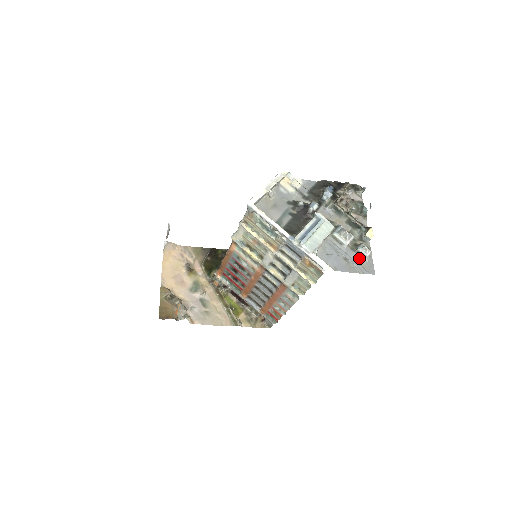
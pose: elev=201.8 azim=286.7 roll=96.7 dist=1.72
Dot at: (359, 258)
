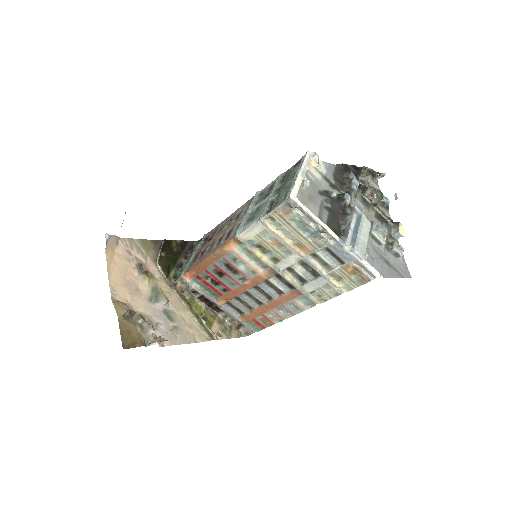
Dot at: (395, 259)
